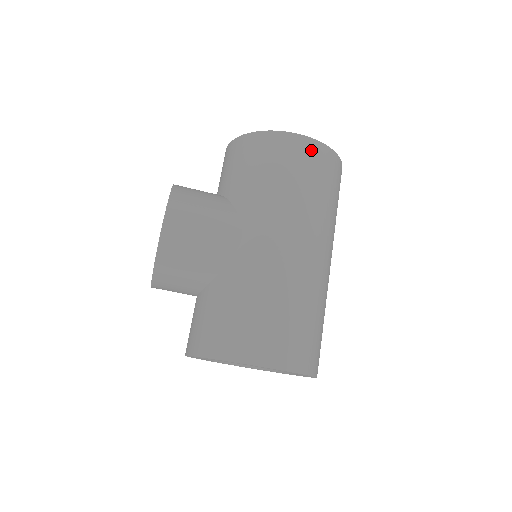
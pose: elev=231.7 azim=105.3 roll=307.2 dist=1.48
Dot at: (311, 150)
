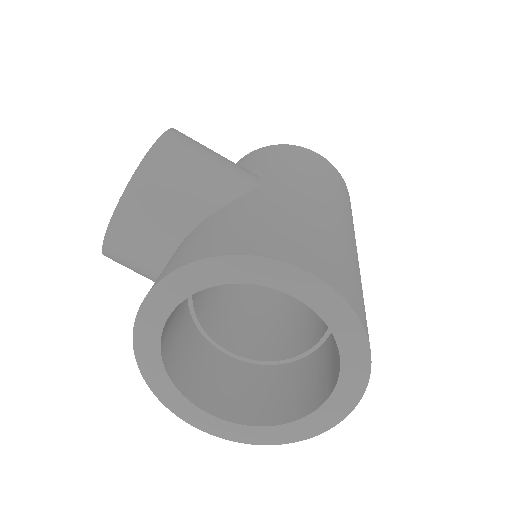
Dot at: (329, 166)
